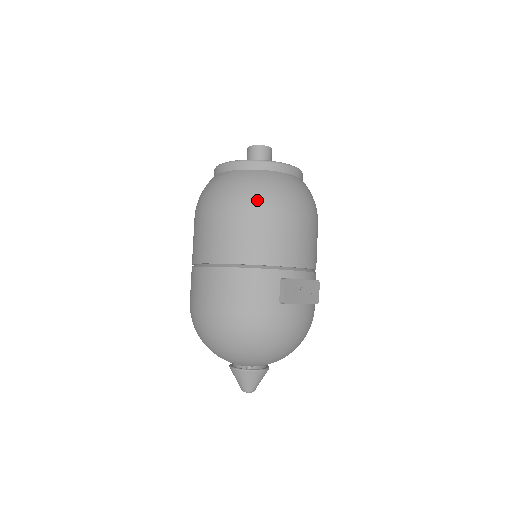
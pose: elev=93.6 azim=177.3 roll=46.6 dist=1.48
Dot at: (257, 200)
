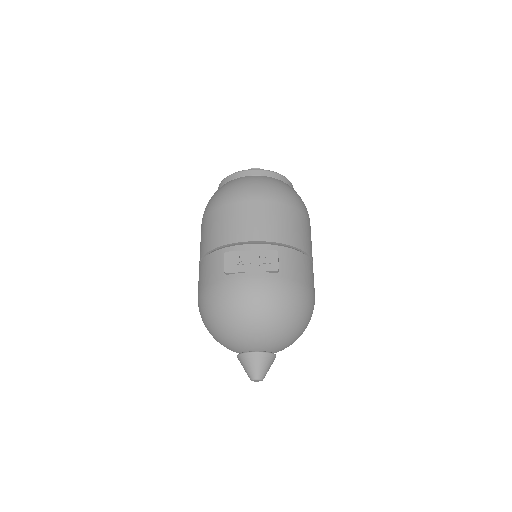
Dot at: (212, 204)
